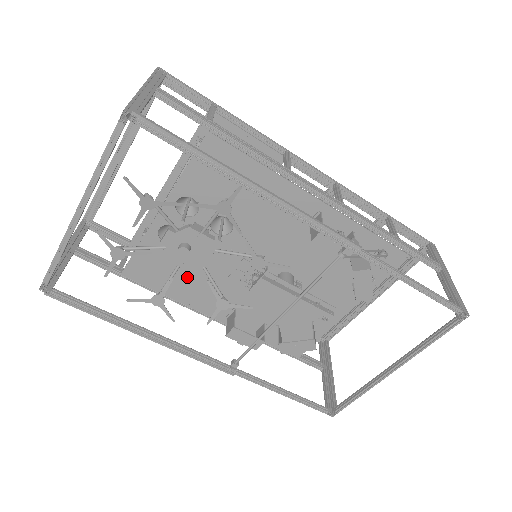
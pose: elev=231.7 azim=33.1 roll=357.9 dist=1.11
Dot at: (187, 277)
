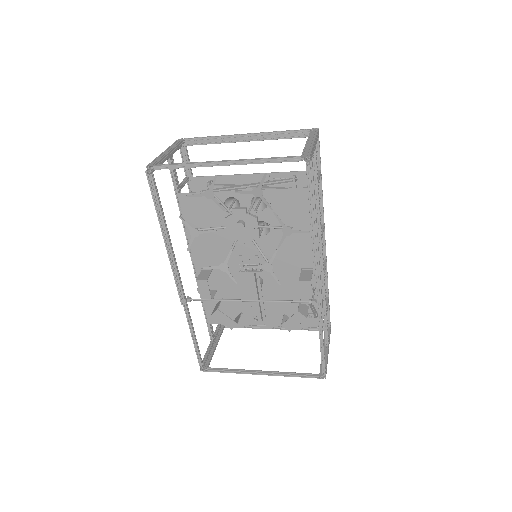
Dot at: occluded
